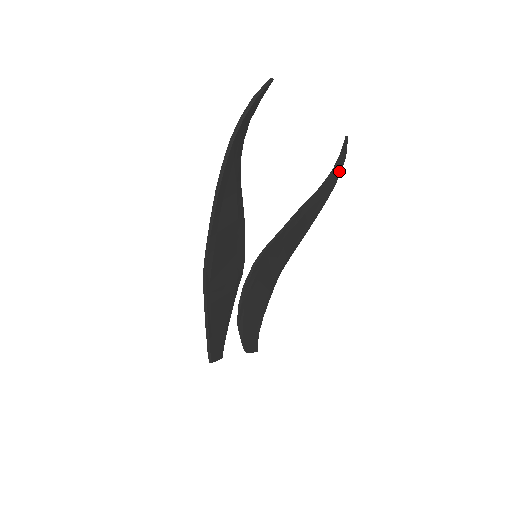
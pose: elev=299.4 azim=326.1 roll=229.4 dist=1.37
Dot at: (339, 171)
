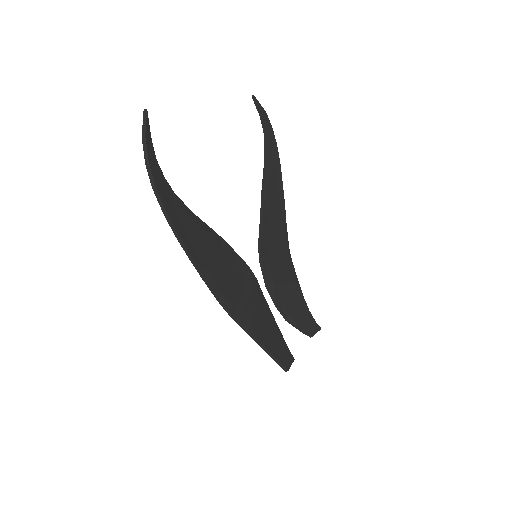
Dot at: (270, 129)
